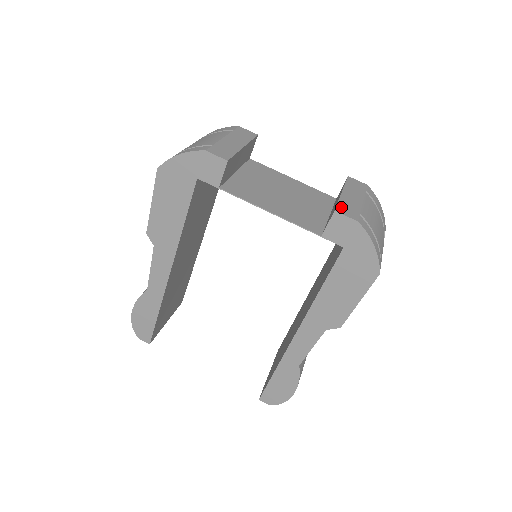
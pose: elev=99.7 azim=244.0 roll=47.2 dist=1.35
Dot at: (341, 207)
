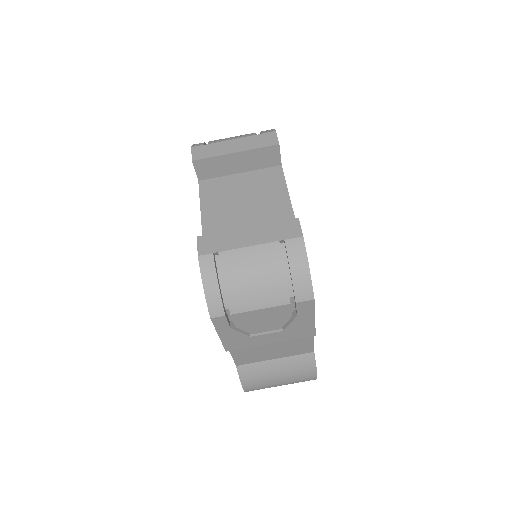
Dot at: (210, 237)
